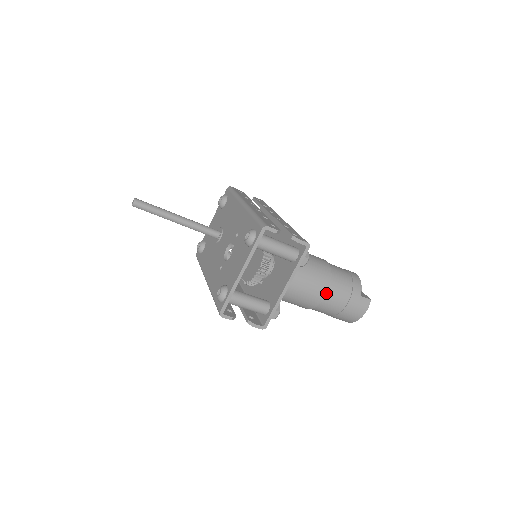
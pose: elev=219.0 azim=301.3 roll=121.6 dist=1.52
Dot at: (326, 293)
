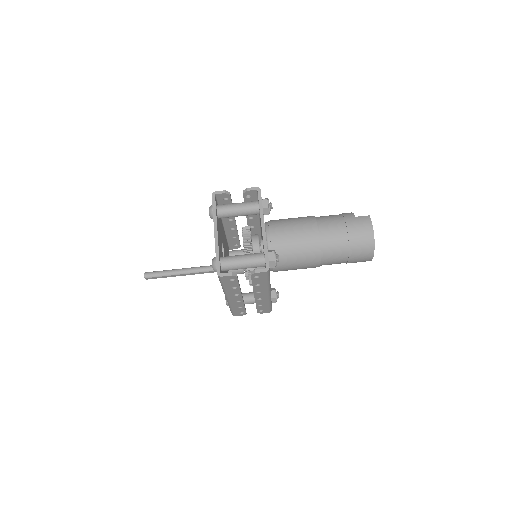
Dot at: (317, 228)
